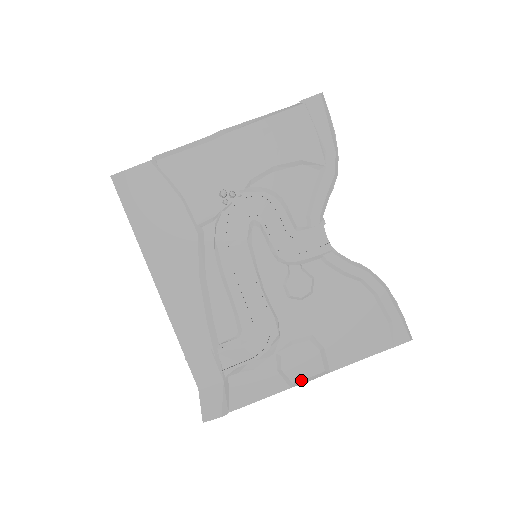
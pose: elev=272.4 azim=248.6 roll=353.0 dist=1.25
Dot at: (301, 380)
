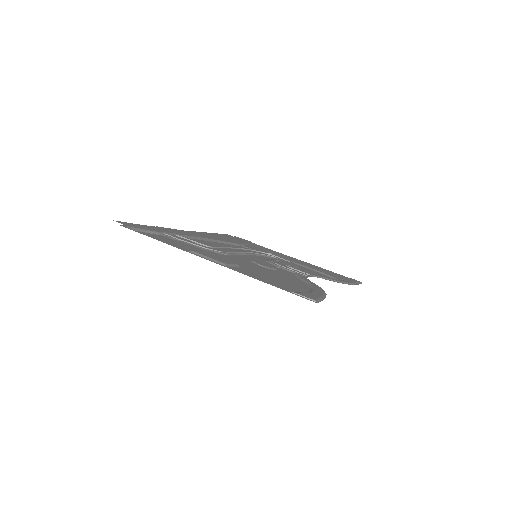
Dot at: (202, 254)
